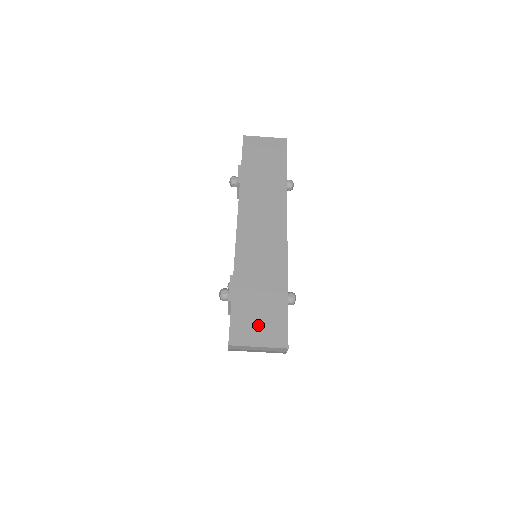
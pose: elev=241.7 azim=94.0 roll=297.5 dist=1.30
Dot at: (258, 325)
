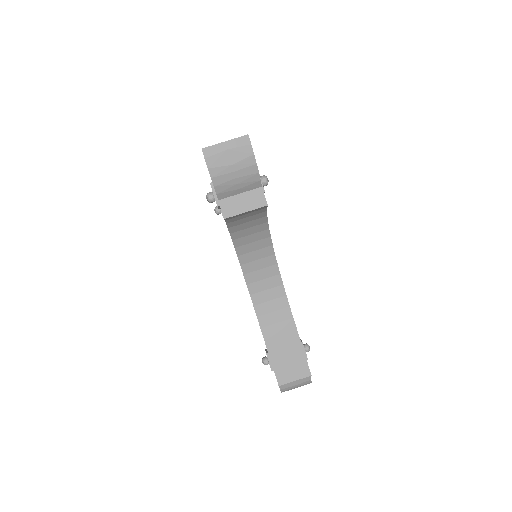
Dot at: occluded
